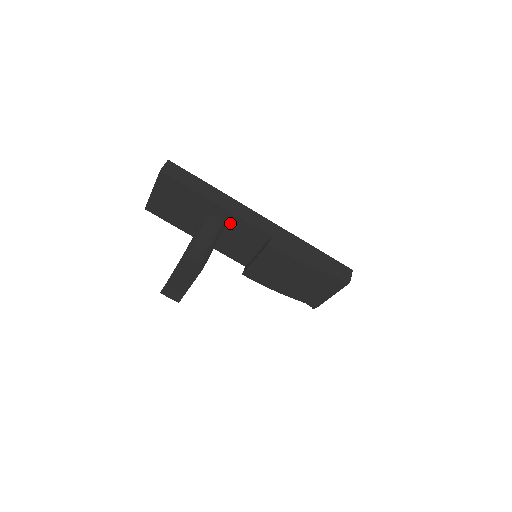
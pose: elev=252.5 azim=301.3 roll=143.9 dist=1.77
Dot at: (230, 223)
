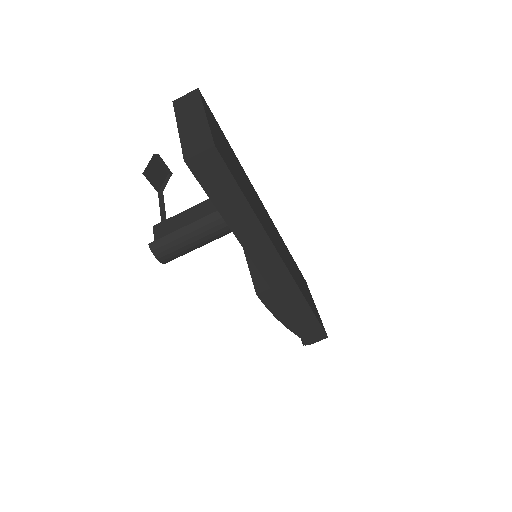
Dot at: occluded
